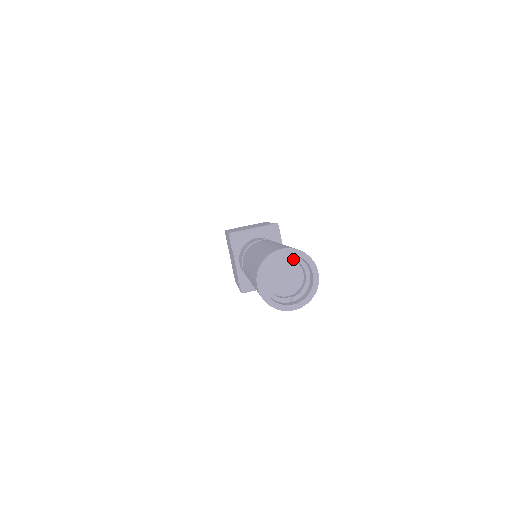
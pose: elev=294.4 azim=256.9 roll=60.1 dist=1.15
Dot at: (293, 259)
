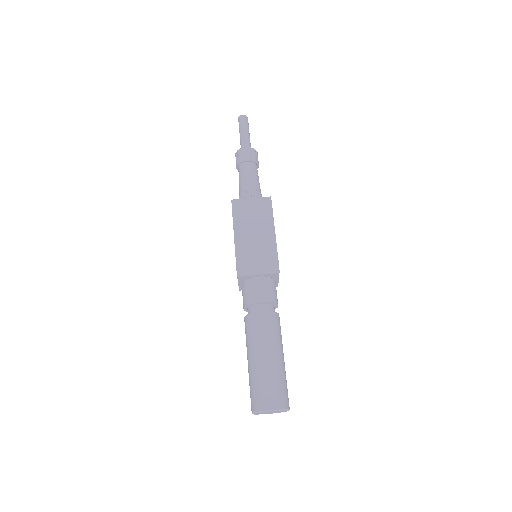
Dot at: (277, 403)
